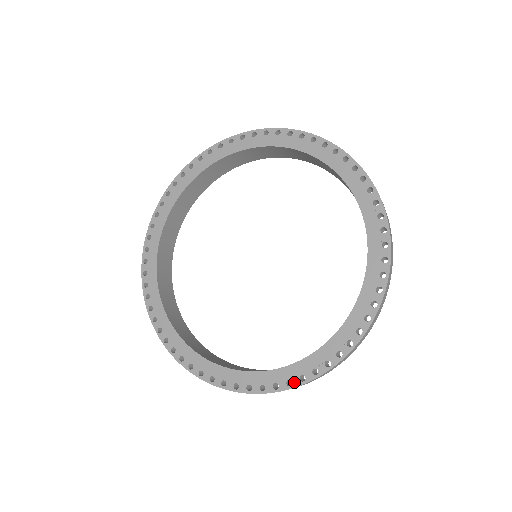
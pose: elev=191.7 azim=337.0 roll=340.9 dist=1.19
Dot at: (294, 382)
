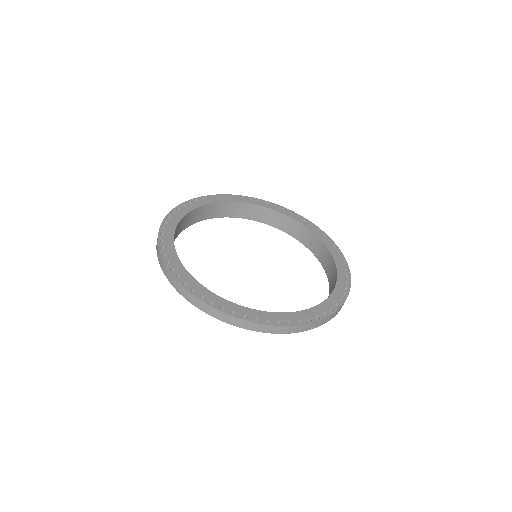
Dot at: (206, 299)
